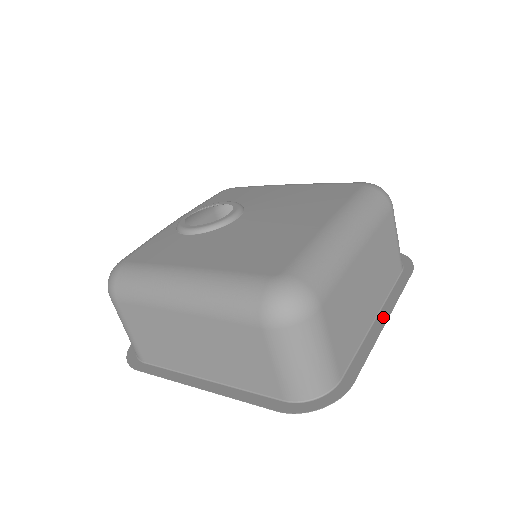
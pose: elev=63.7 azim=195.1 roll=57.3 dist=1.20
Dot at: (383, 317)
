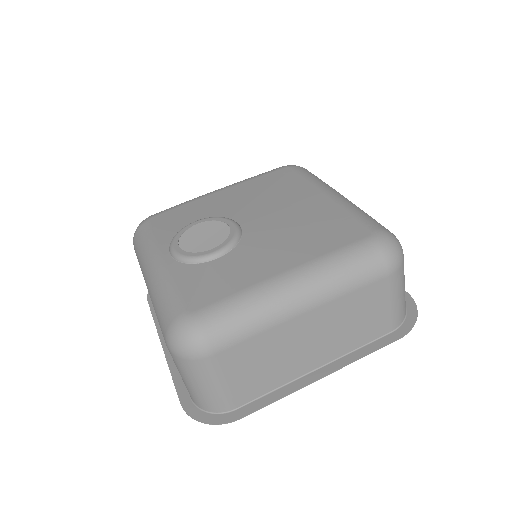
Dot at: occluded
